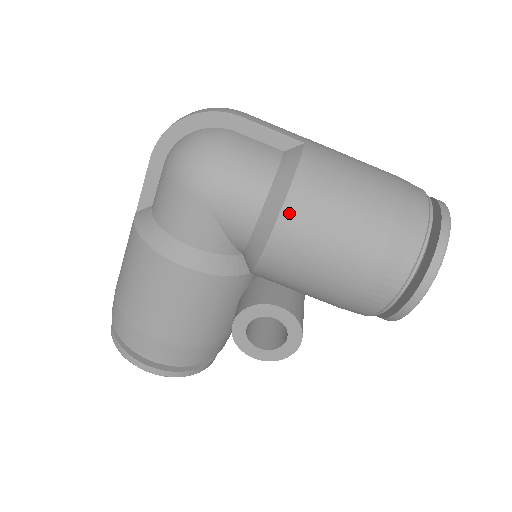
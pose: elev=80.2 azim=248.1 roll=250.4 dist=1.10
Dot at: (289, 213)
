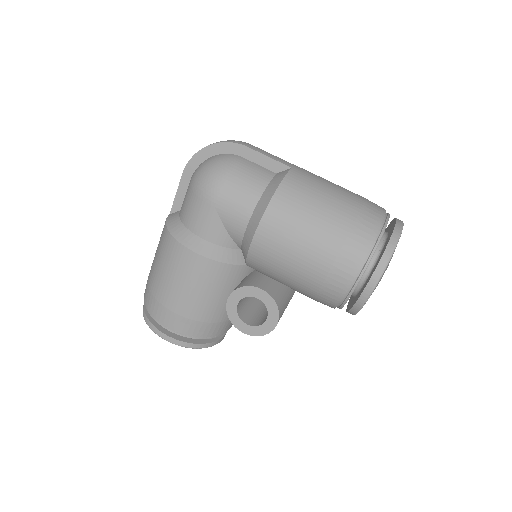
Dot at: (270, 215)
